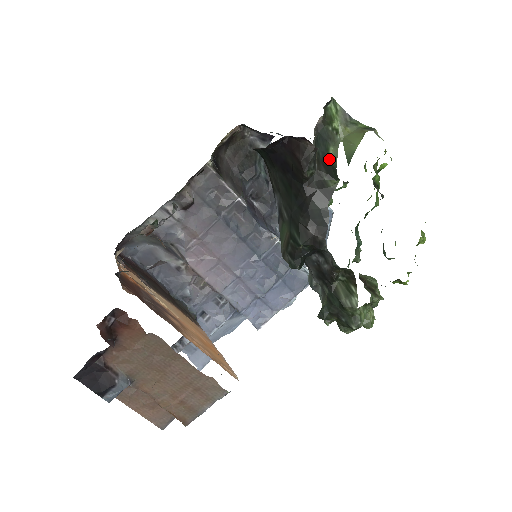
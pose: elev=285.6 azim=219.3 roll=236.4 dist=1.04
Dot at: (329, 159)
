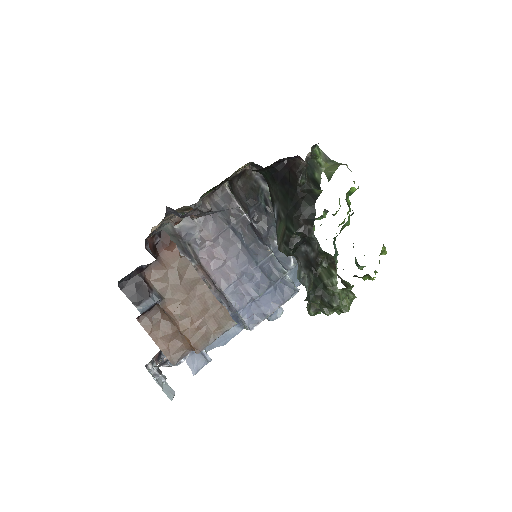
Dot at: (315, 179)
